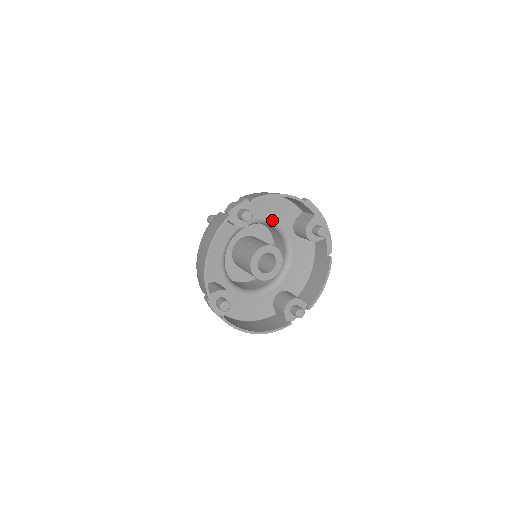
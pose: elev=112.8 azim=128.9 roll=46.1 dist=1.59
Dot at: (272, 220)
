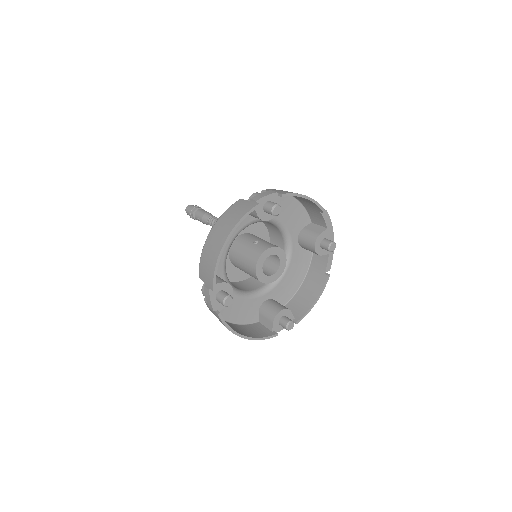
Dot at: (283, 222)
